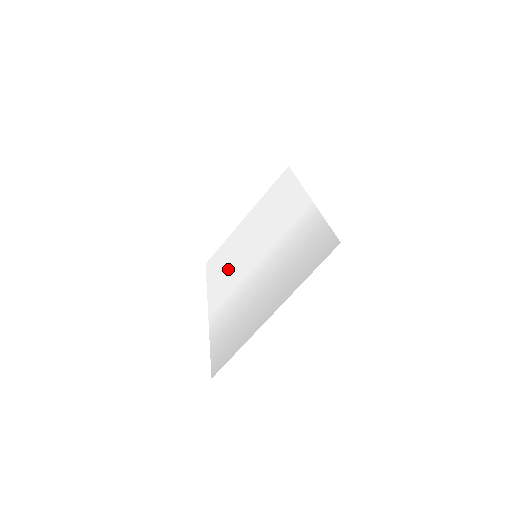
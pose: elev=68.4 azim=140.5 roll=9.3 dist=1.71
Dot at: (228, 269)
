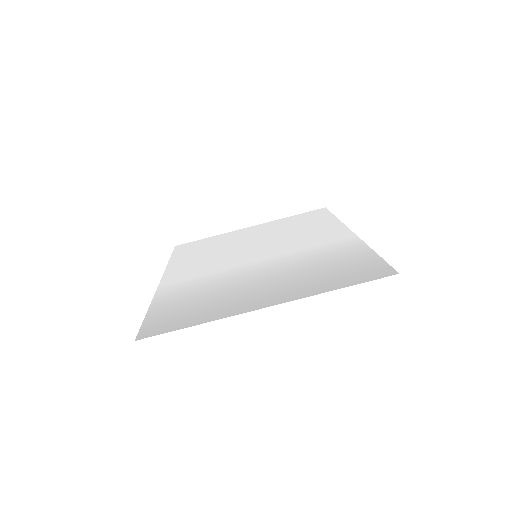
Dot at: (208, 256)
